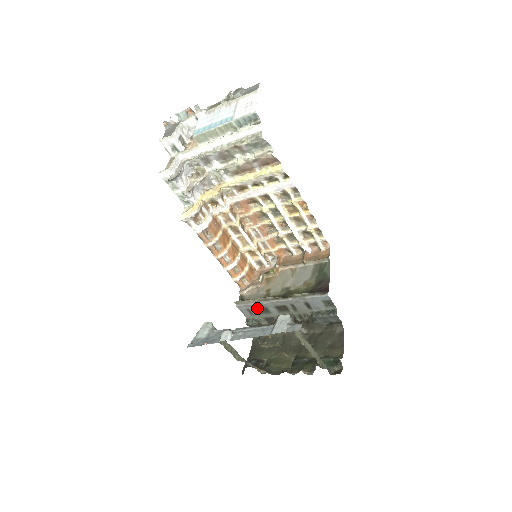
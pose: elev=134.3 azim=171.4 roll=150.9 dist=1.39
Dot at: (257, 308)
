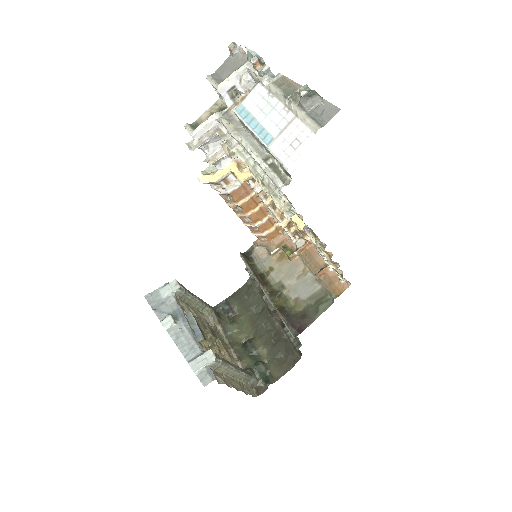
Dot at: occluded
